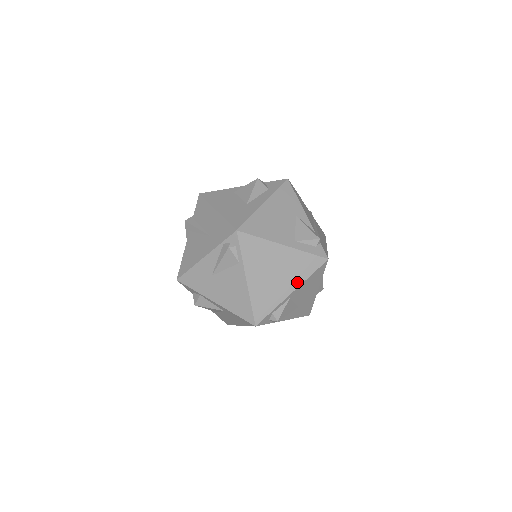
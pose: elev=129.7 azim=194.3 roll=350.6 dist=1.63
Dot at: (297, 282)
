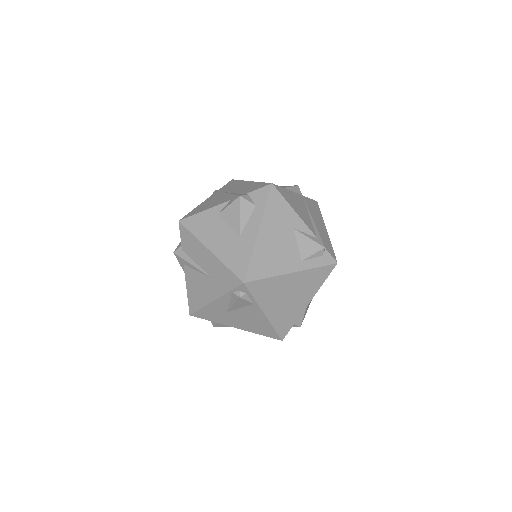
Dot at: (312, 294)
